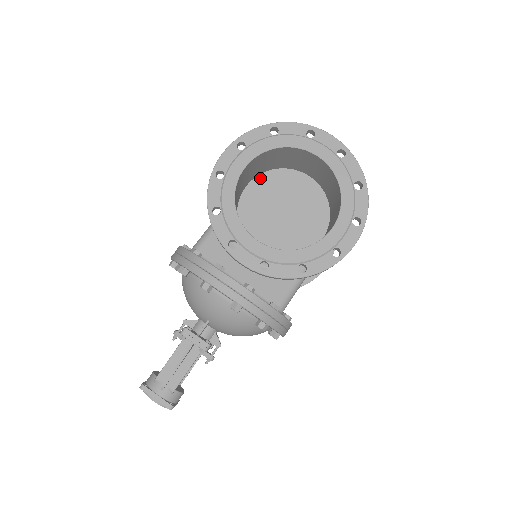
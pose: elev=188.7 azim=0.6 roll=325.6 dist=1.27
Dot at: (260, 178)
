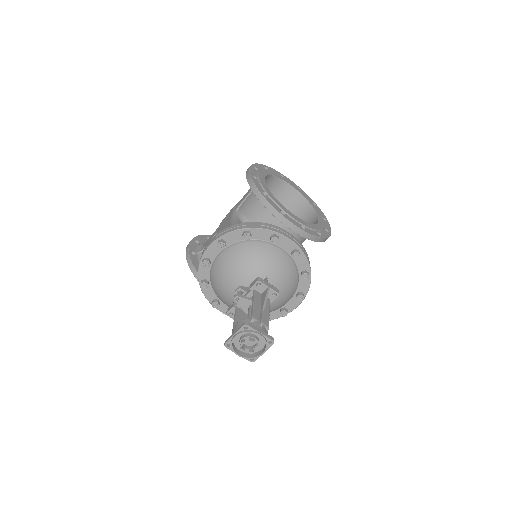
Dot at: occluded
